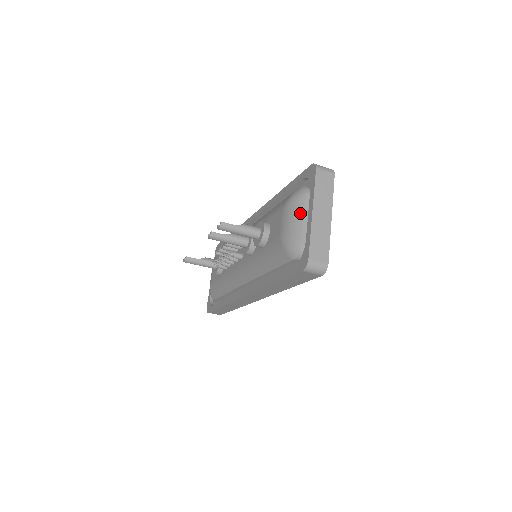
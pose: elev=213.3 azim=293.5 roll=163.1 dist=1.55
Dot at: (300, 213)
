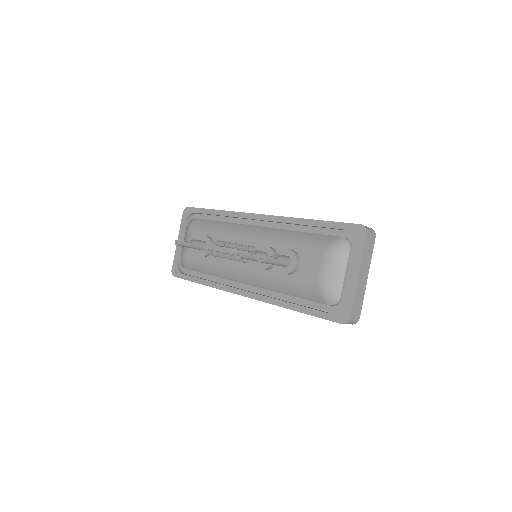
Dot at: (342, 268)
